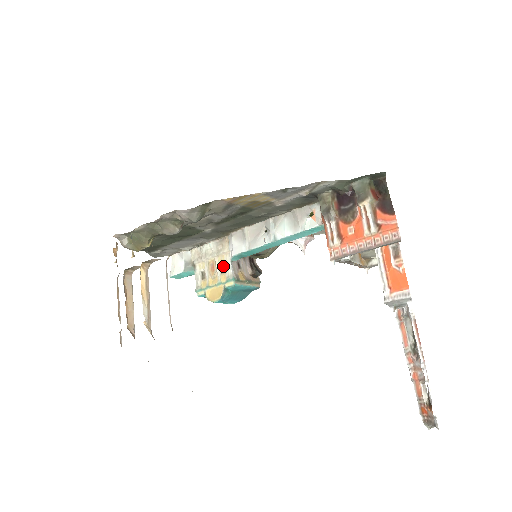
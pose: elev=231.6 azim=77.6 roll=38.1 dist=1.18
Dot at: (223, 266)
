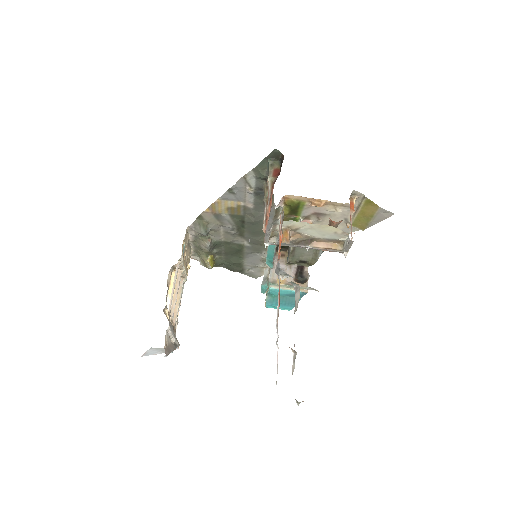
Dot at: occluded
